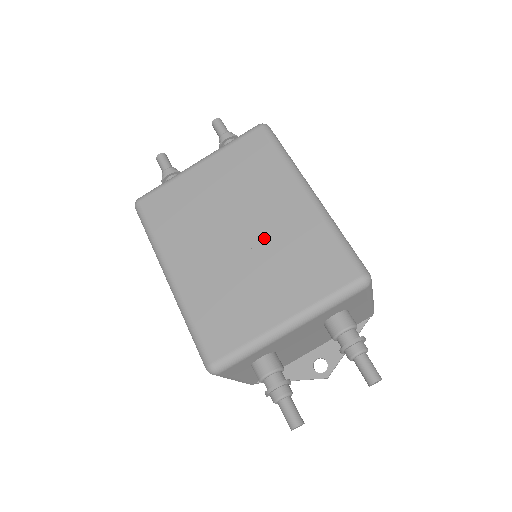
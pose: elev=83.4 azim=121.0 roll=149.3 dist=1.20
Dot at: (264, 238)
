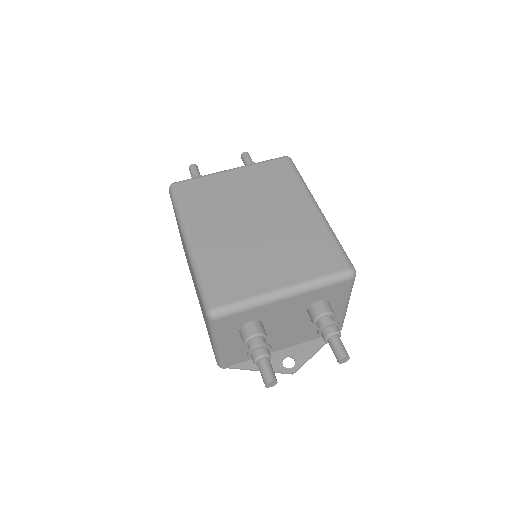
Dot at: (276, 228)
